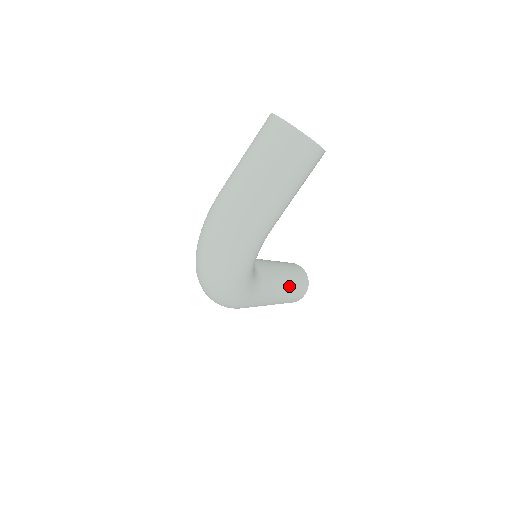
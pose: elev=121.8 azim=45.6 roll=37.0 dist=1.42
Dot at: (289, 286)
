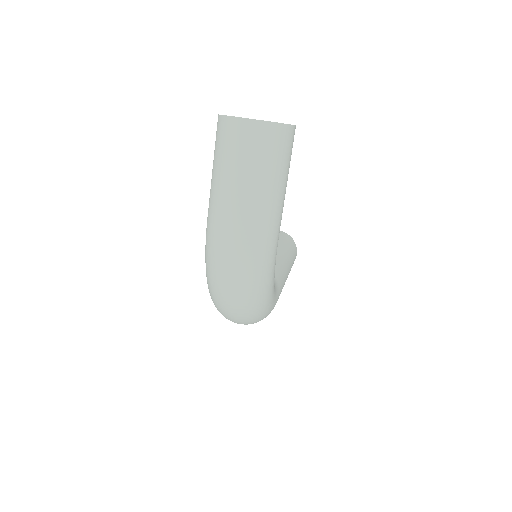
Dot at: (288, 259)
